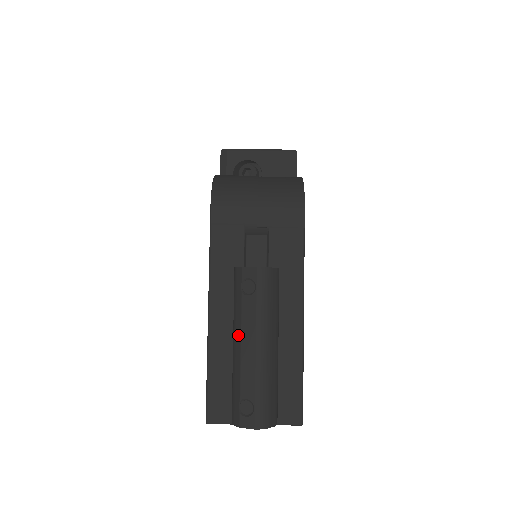
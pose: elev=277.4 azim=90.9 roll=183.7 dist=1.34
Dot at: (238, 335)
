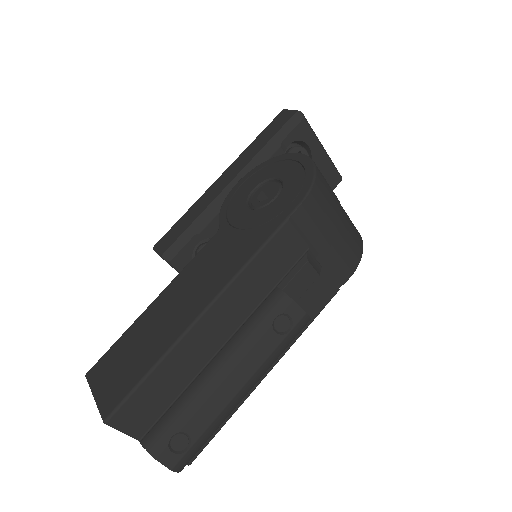
Dot at: (232, 363)
